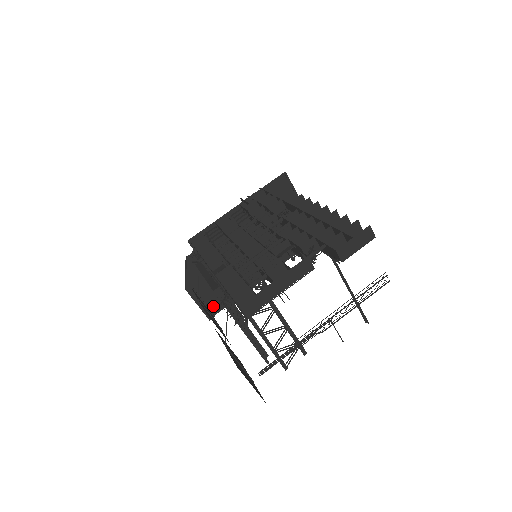
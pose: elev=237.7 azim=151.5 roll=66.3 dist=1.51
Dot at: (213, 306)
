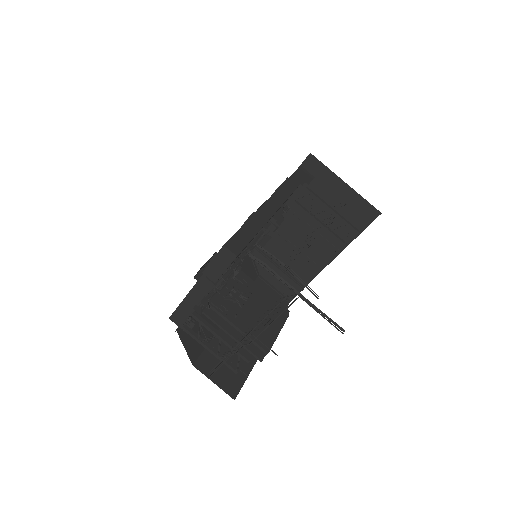
Dot at: (287, 292)
